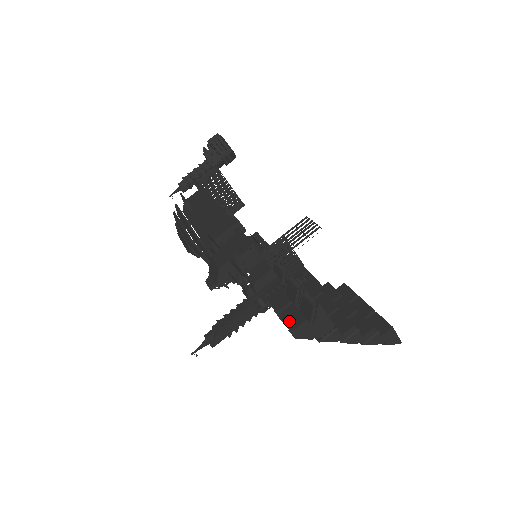
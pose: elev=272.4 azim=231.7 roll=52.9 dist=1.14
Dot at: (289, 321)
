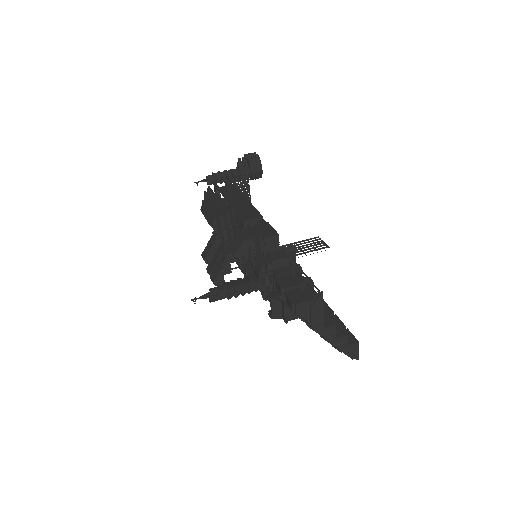
Dot at: (293, 297)
